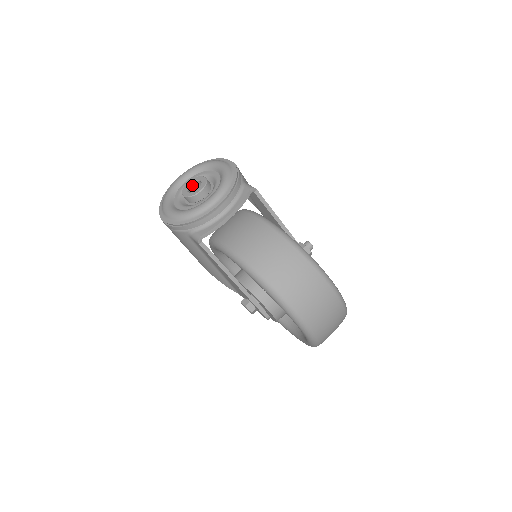
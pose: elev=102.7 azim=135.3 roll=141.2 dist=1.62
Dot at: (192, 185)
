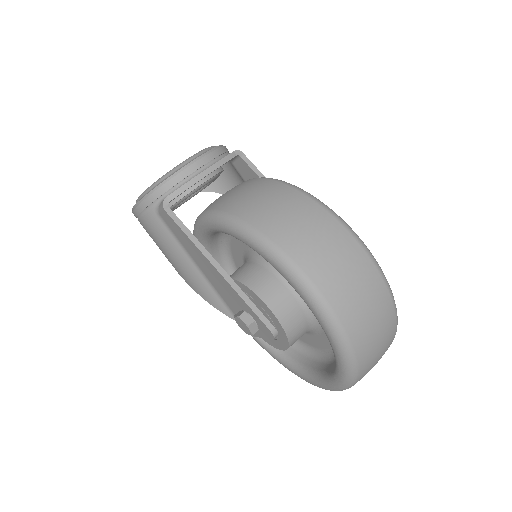
Dot at: occluded
